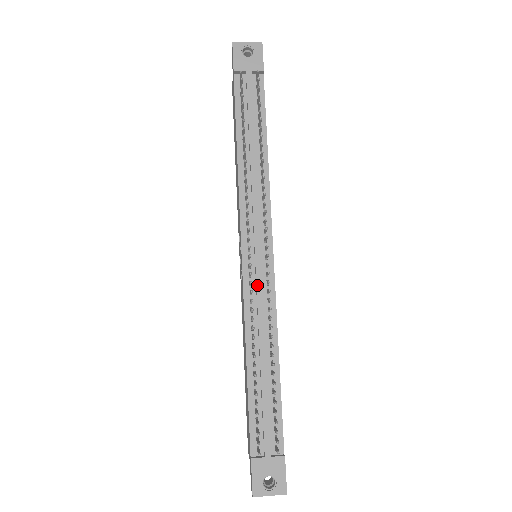
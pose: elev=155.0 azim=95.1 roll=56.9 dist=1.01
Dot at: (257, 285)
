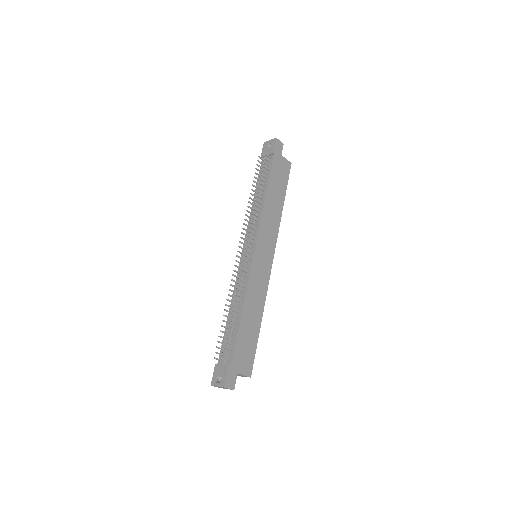
Dot at: (241, 268)
